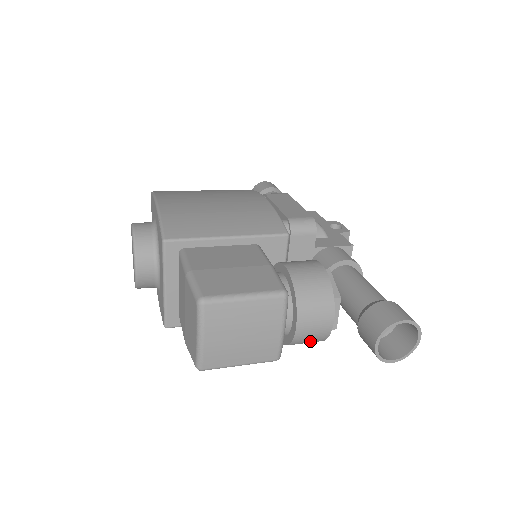
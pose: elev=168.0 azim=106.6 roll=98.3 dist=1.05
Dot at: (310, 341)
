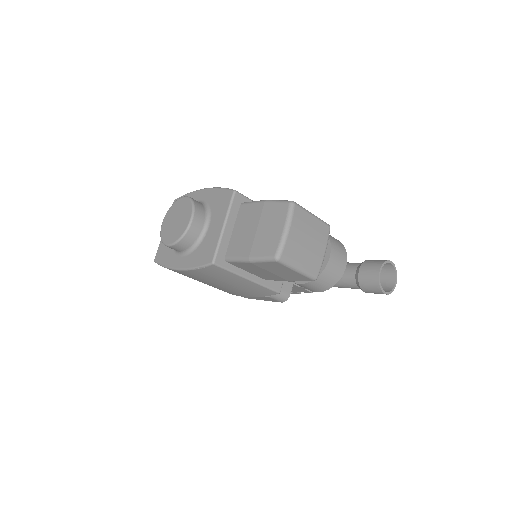
Dot at: (330, 279)
